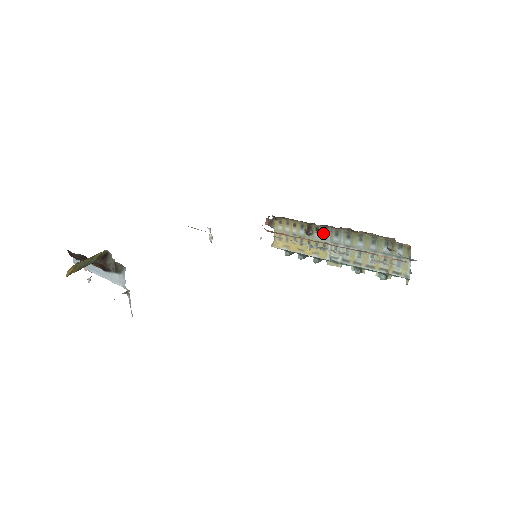
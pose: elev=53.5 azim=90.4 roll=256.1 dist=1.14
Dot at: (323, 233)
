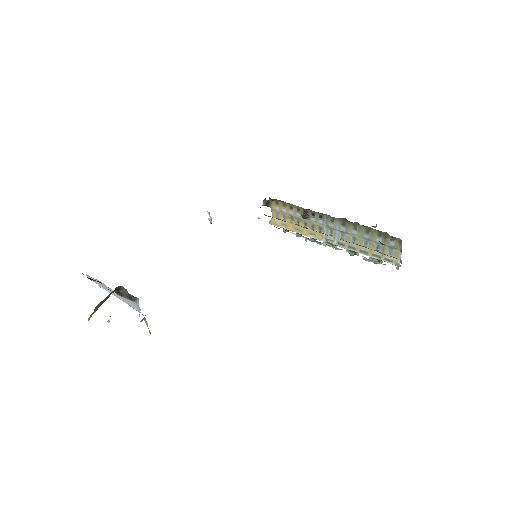
Dot at: (319, 218)
